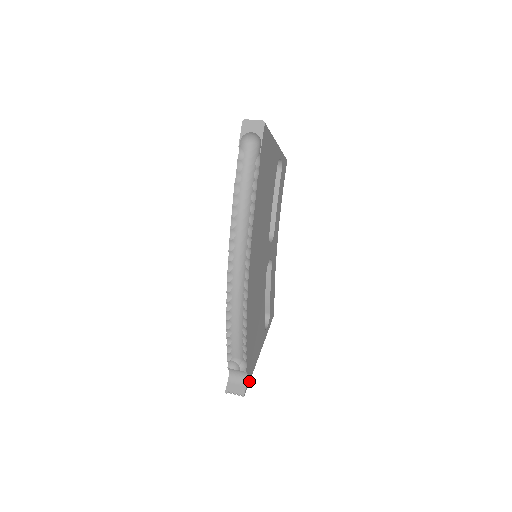
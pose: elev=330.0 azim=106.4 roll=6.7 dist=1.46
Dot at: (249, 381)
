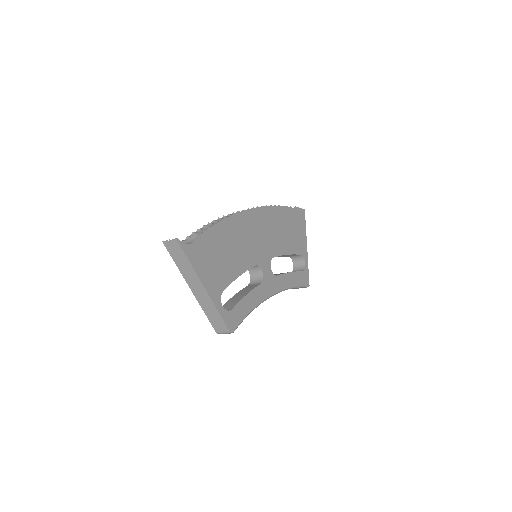
Dot at: (186, 254)
